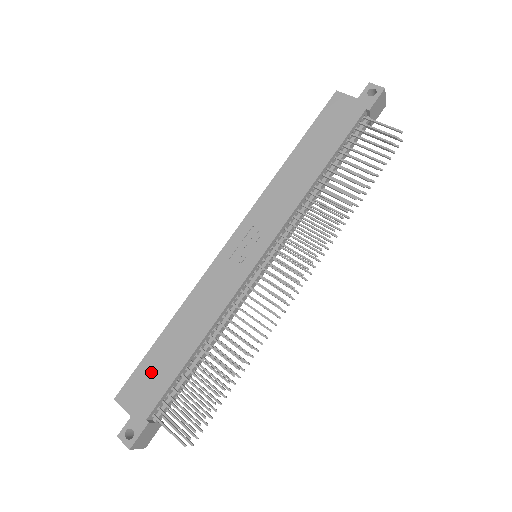
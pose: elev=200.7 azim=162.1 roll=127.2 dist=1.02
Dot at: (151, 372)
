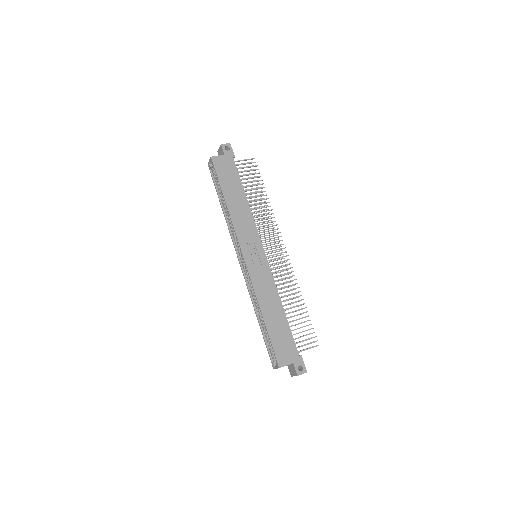
Dot at: (280, 340)
